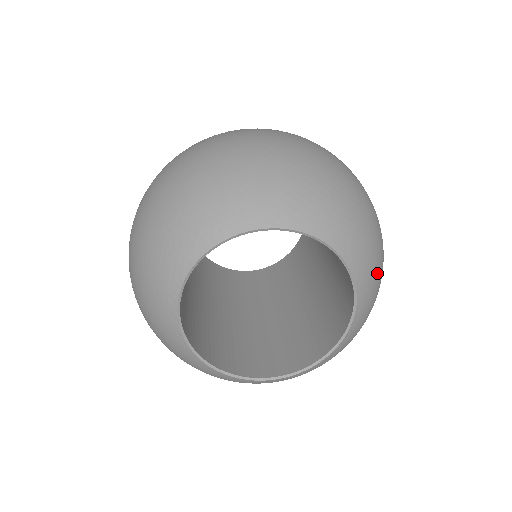
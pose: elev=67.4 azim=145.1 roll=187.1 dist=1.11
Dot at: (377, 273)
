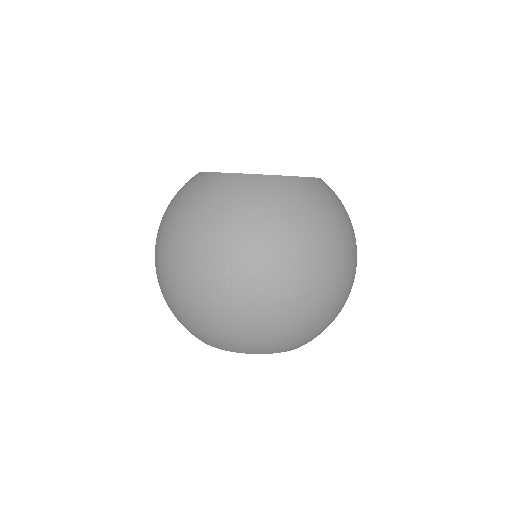
Dot at: occluded
